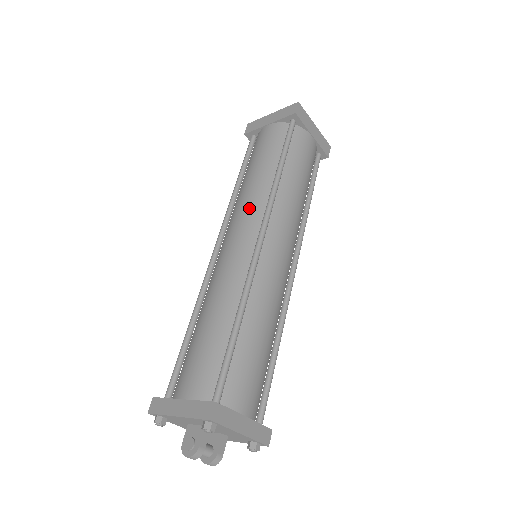
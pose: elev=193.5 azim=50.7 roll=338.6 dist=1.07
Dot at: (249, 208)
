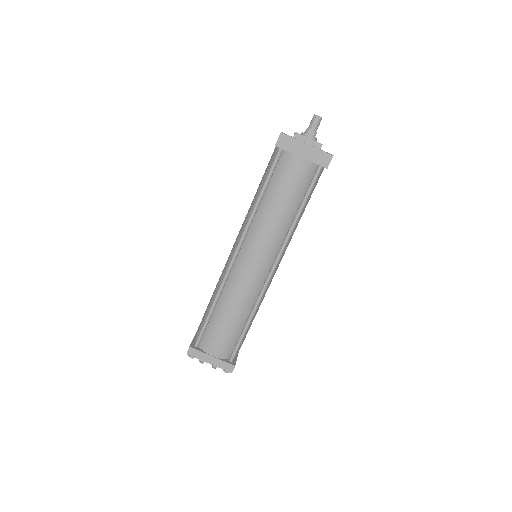
Dot at: (242, 227)
